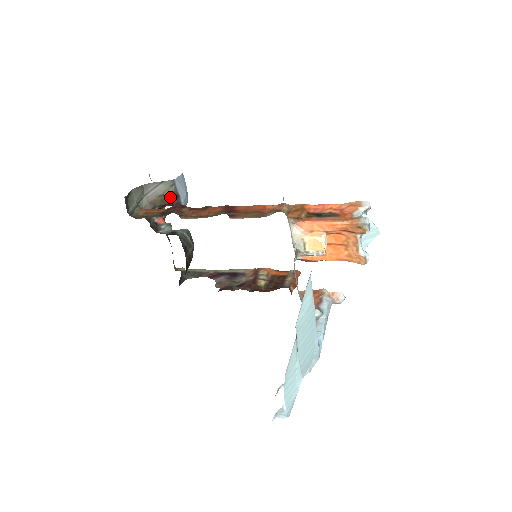
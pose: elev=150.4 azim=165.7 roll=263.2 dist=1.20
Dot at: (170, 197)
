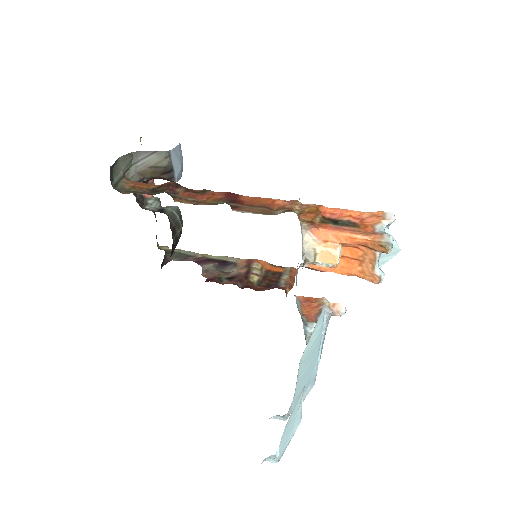
Dot at: (163, 170)
